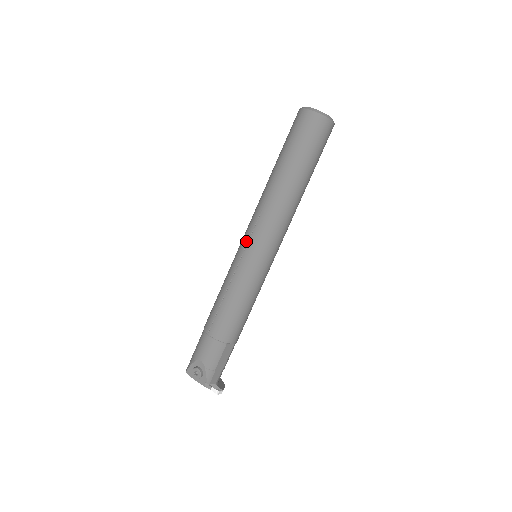
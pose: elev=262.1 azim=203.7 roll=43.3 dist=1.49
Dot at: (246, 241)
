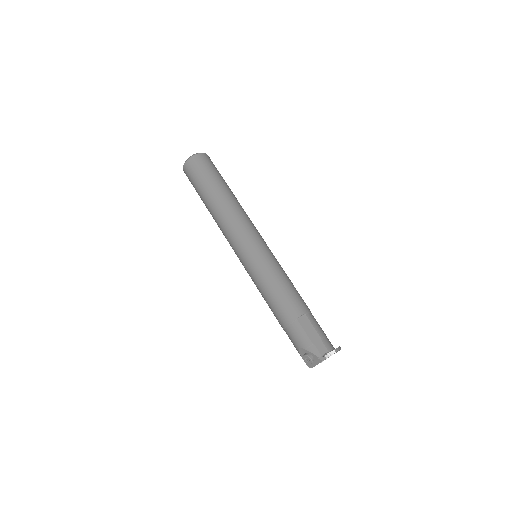
Dot at: (237, 256)
